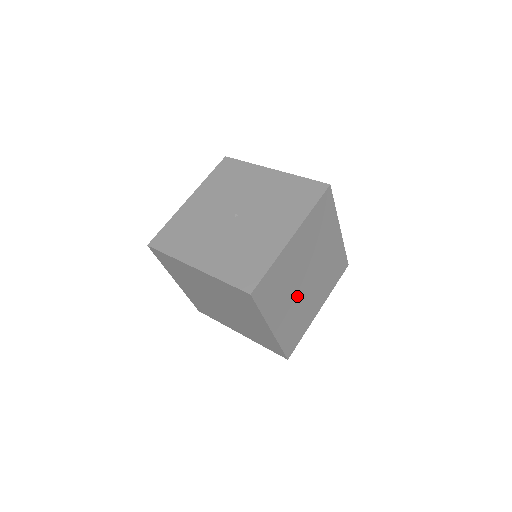
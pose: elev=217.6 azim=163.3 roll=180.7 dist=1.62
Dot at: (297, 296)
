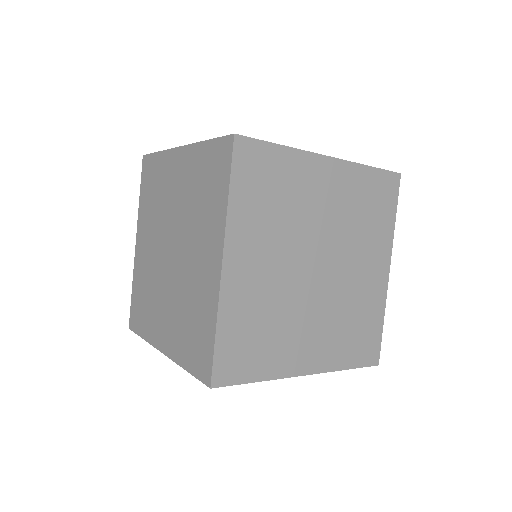
Dot at: (289, 273)
